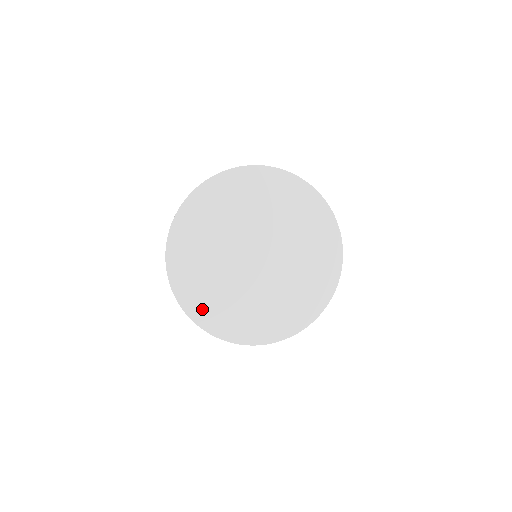
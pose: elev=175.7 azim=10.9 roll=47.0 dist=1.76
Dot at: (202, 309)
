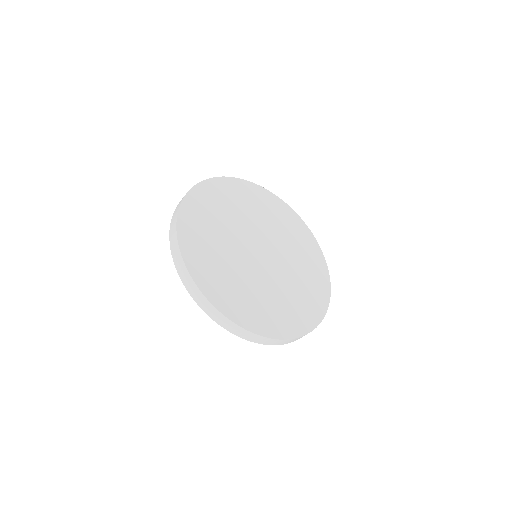
Dot at: (192, 229)
